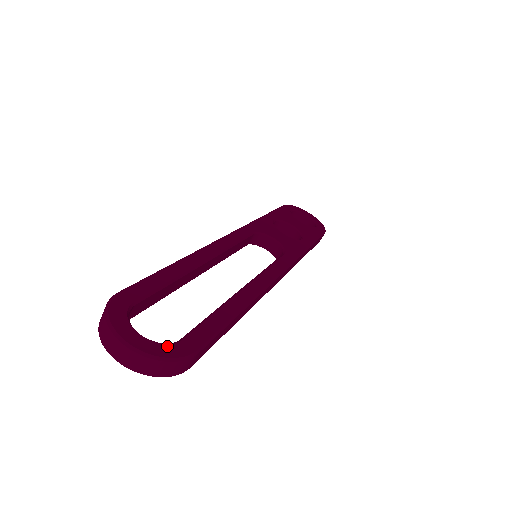
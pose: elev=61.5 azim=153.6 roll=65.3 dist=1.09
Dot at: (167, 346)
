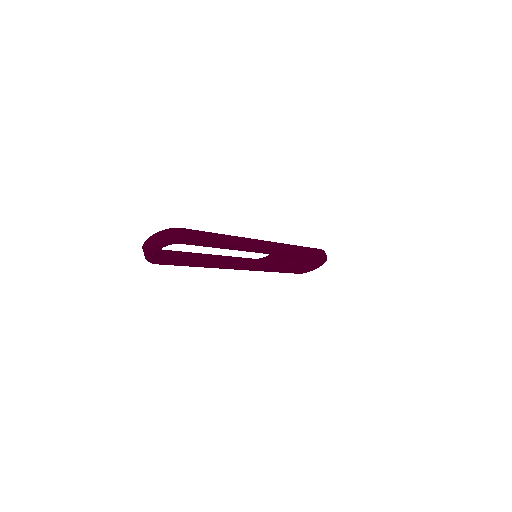
Dot at: occluded
